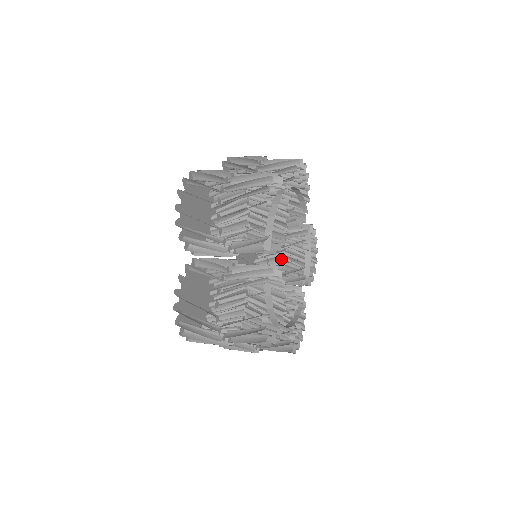
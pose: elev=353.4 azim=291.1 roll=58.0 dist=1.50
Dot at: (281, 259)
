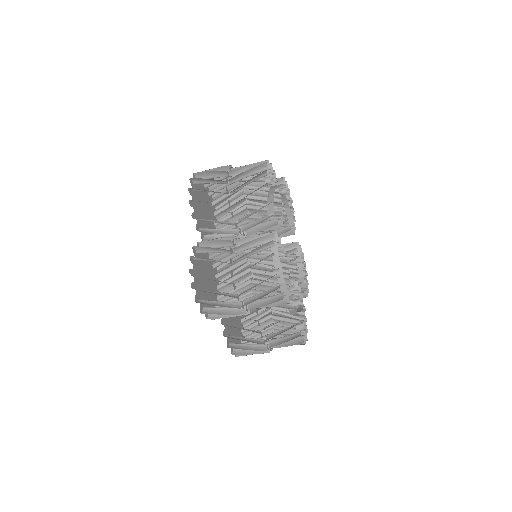
Dot at: occluded
